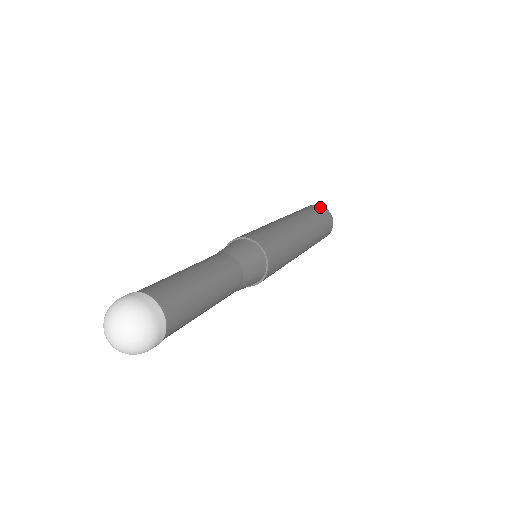
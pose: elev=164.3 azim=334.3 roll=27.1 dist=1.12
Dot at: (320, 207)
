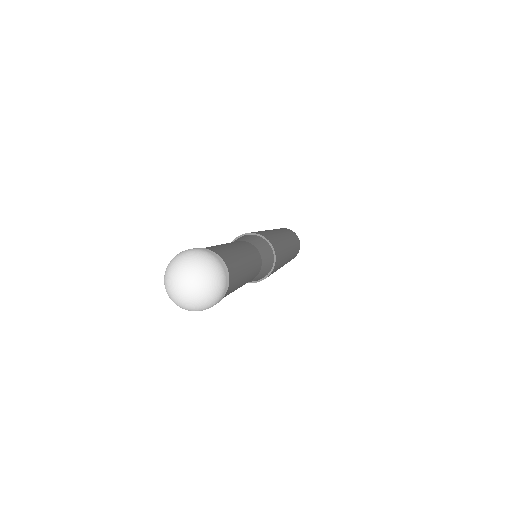
Dot at: (294, 233)
